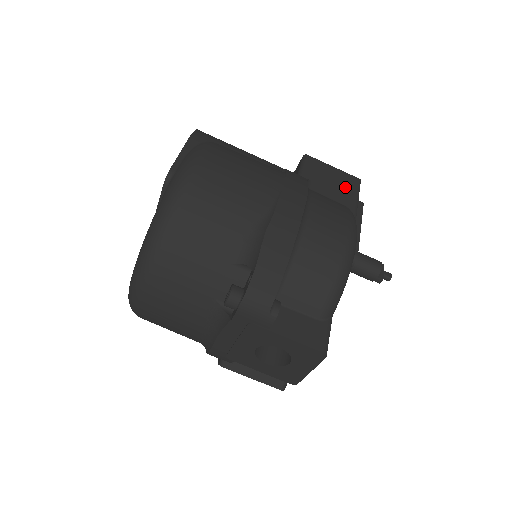
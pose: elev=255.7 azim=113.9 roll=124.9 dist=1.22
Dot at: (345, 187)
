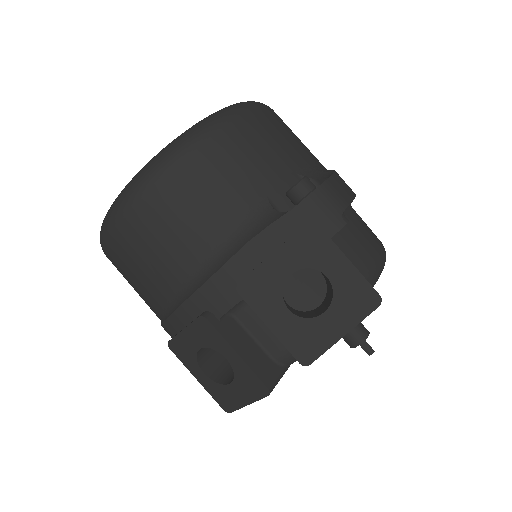
Dot at: occluded
